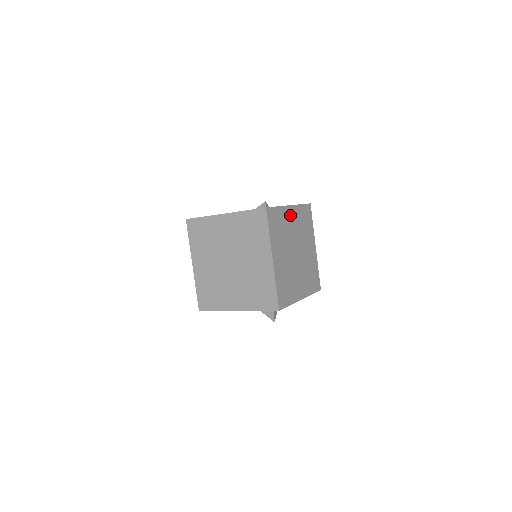
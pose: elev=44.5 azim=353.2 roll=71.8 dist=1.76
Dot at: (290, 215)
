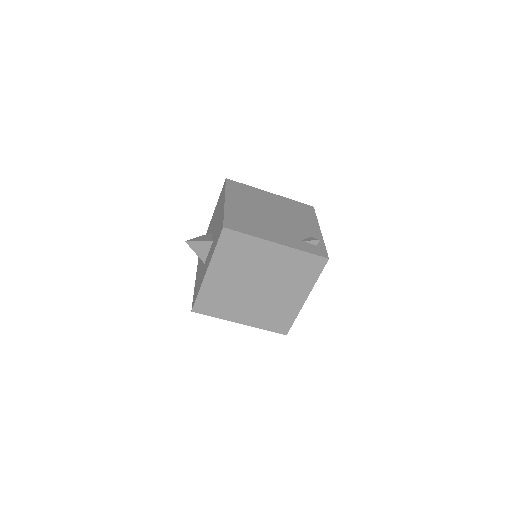
Dot at: occluded
